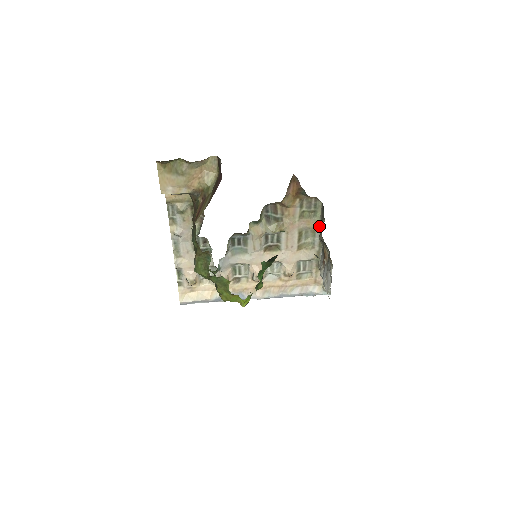
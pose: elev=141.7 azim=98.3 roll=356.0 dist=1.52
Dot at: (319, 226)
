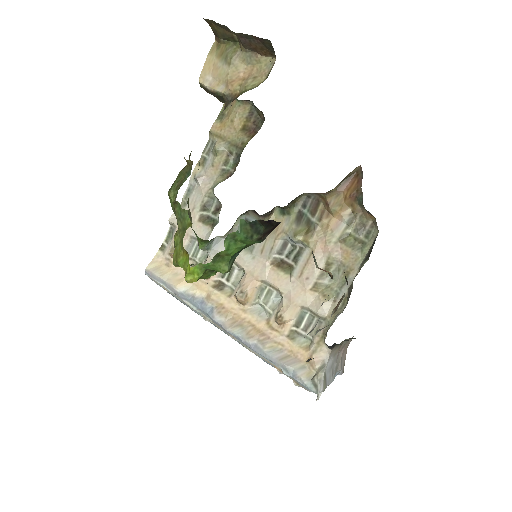
Dot at: (358, 269)
